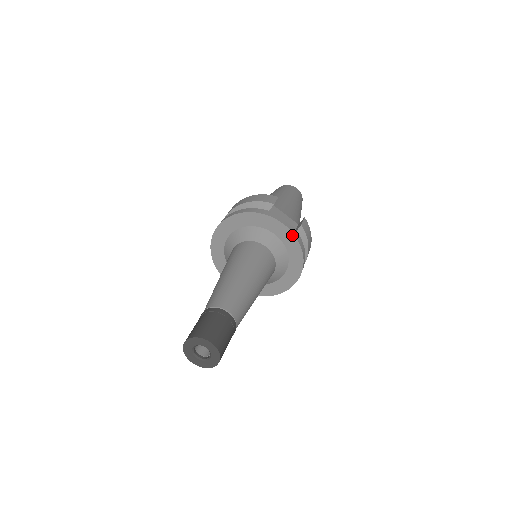
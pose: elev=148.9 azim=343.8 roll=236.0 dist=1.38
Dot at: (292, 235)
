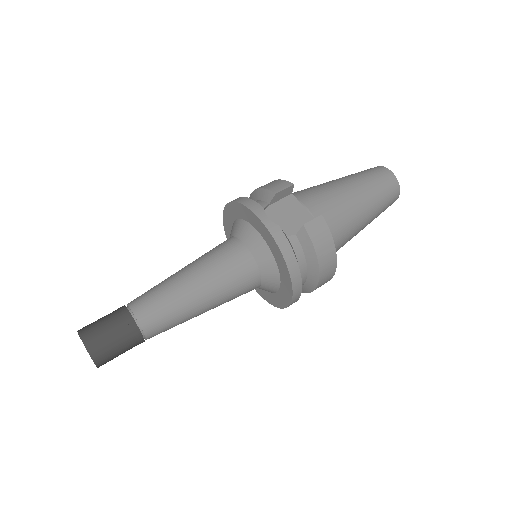
Dot at: (271, 237)
